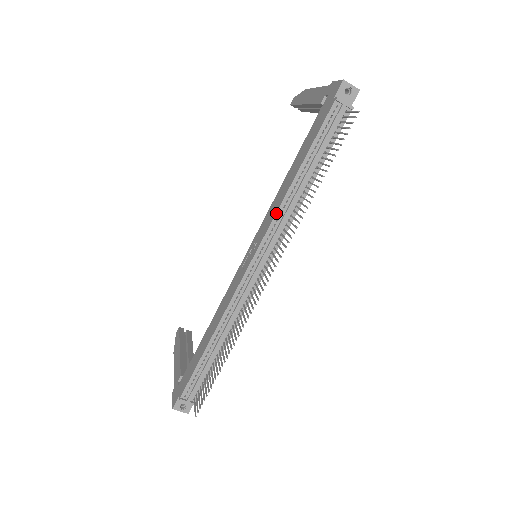
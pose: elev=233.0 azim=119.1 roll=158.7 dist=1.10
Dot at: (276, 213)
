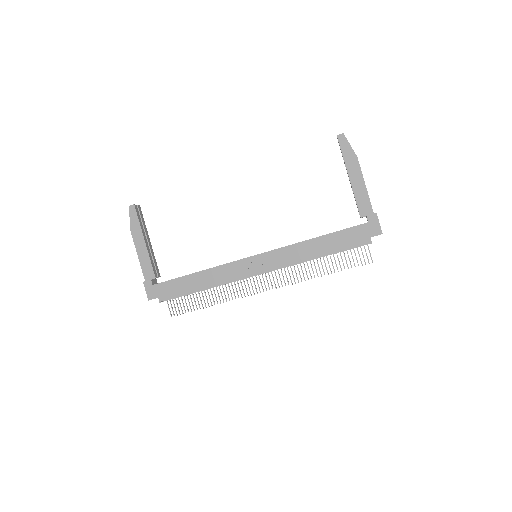
Dot at: (292, 264)
